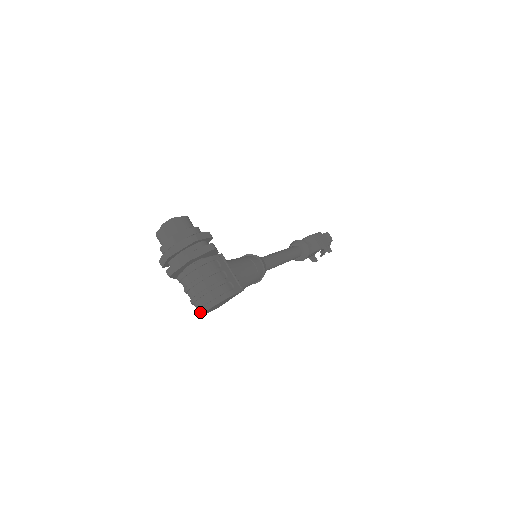
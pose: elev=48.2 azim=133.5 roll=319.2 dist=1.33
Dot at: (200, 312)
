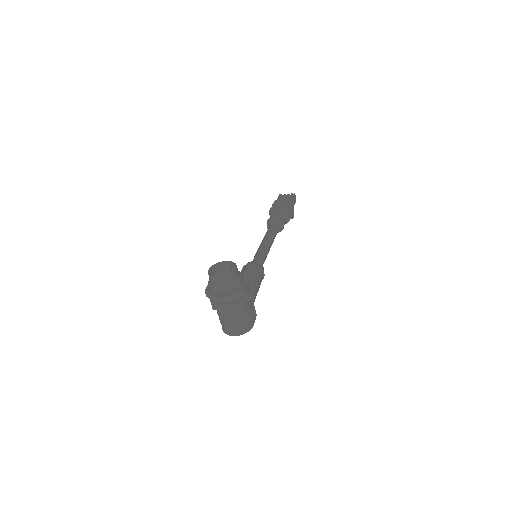
Dot at: (228, 334)
